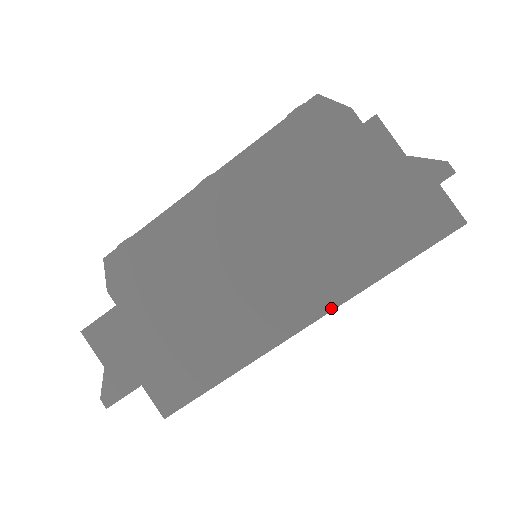
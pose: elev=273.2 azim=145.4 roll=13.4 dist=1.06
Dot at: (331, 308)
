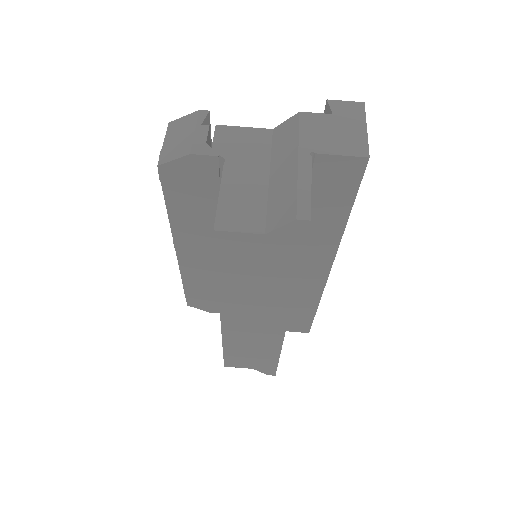
Dot at: (333, 255)
